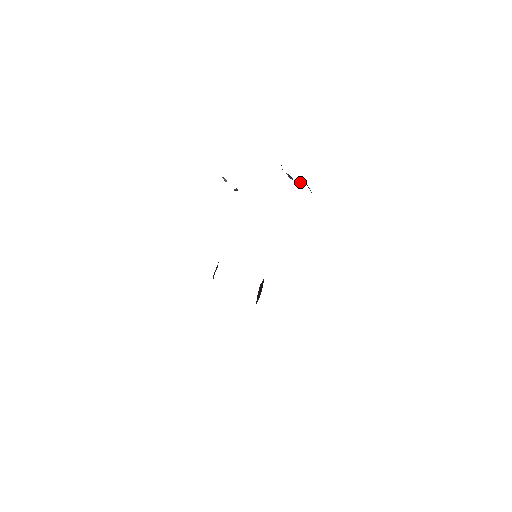
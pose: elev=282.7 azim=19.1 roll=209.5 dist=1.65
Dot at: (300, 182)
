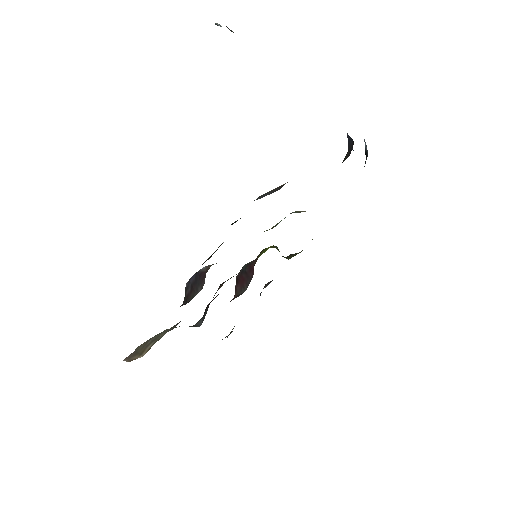
Dot at: occluded
